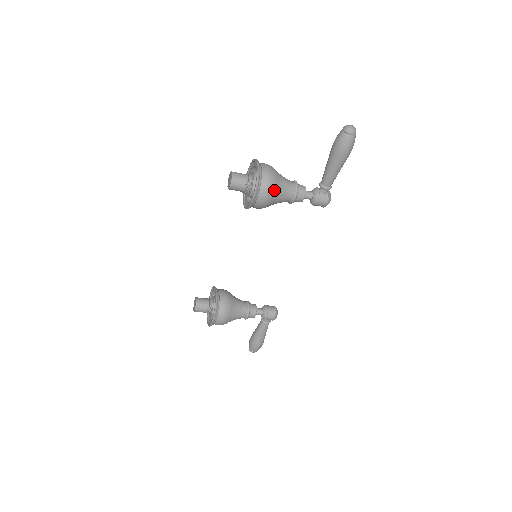
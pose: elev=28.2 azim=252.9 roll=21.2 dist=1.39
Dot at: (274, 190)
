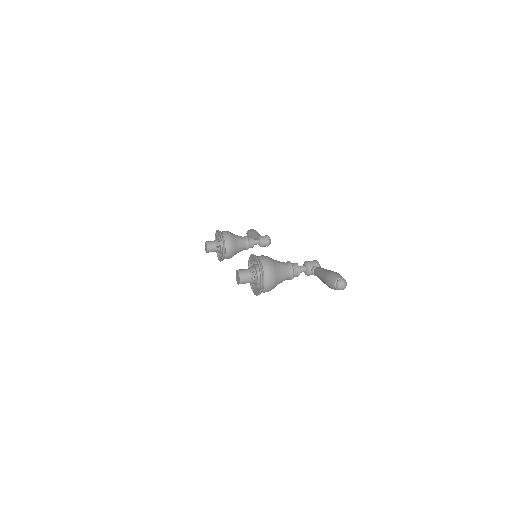
Dot at: occluded
